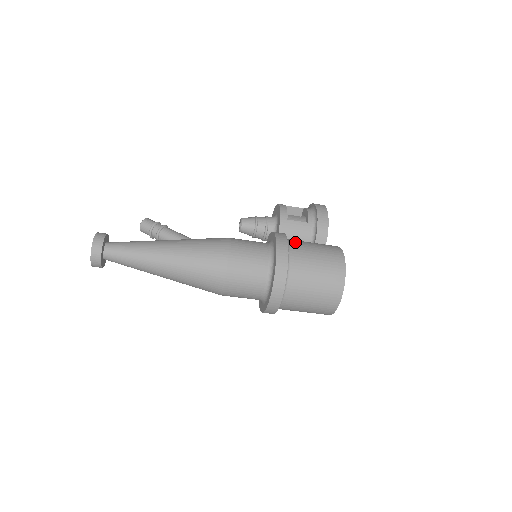
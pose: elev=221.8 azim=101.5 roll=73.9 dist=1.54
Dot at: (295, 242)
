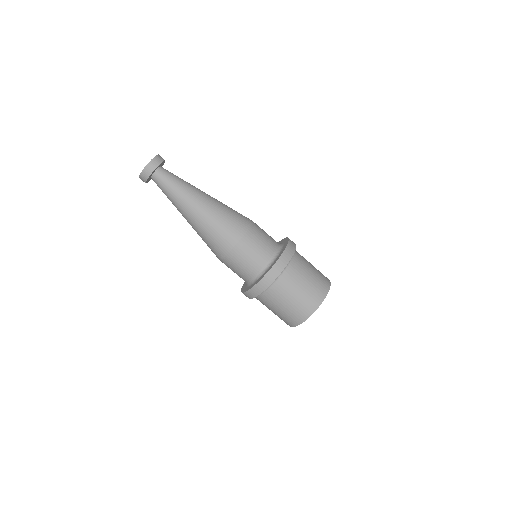
Dot at: occluded
